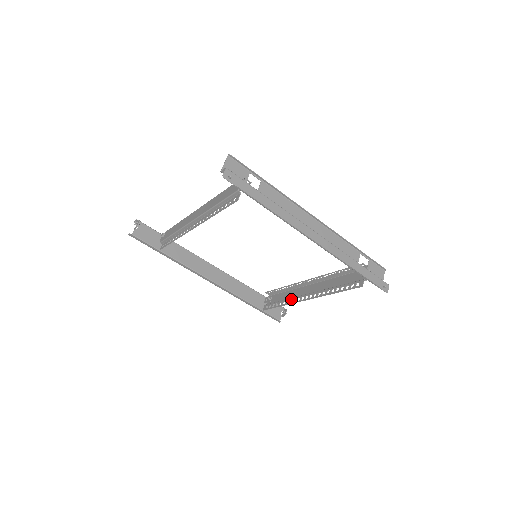
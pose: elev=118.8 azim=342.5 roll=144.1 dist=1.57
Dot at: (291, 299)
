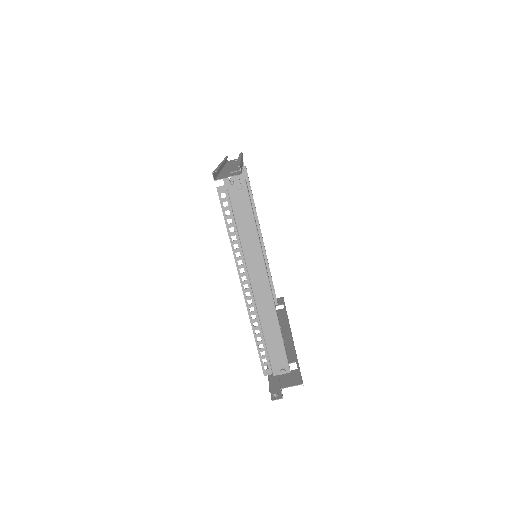
Dot at: occluded
